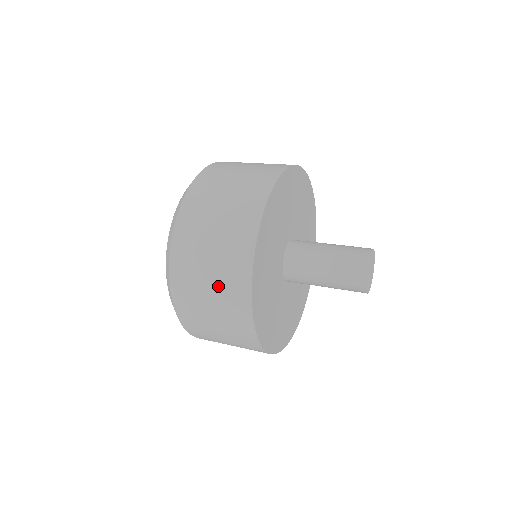
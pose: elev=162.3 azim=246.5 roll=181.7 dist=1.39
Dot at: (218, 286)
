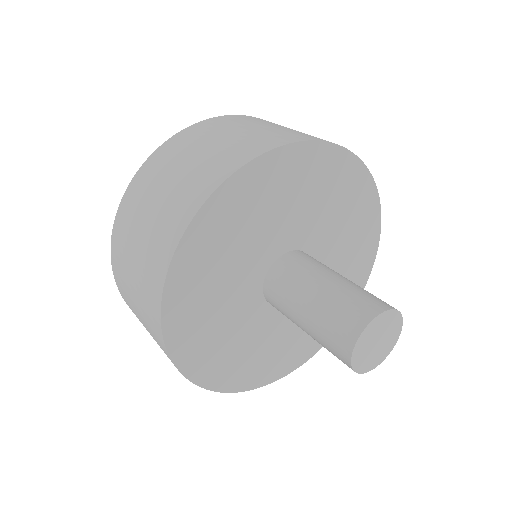
Dot at: (143, 254)
